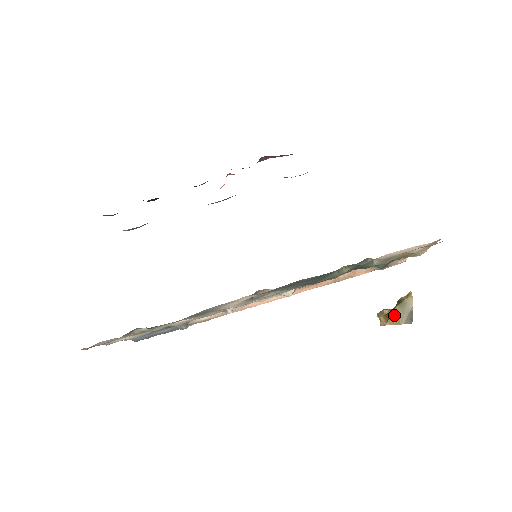
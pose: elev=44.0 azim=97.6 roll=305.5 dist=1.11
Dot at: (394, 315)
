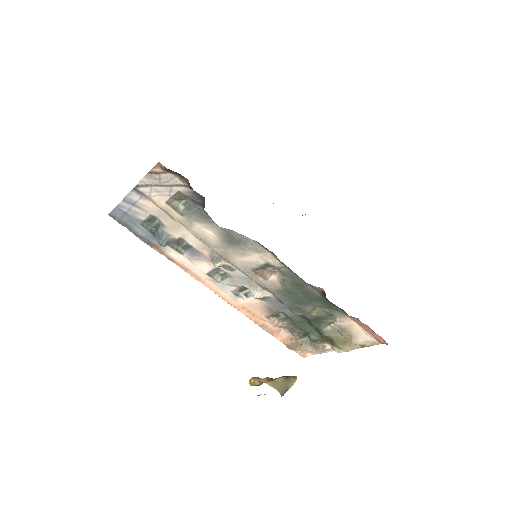
Dot at: (277, 381)
